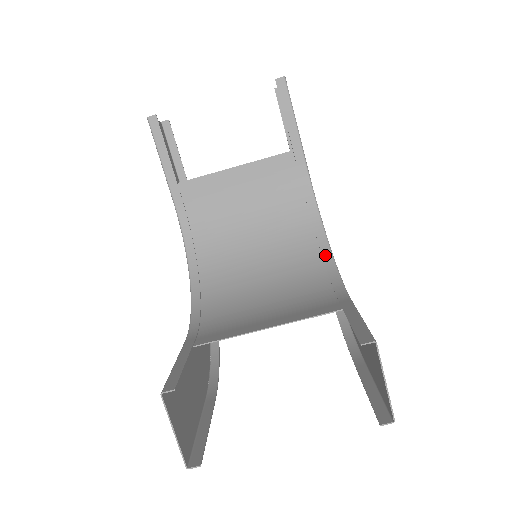
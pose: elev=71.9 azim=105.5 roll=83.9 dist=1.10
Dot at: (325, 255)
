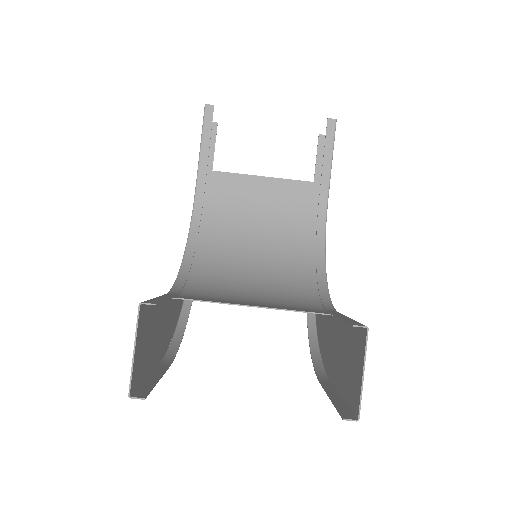
Dot at: (320, 279)
